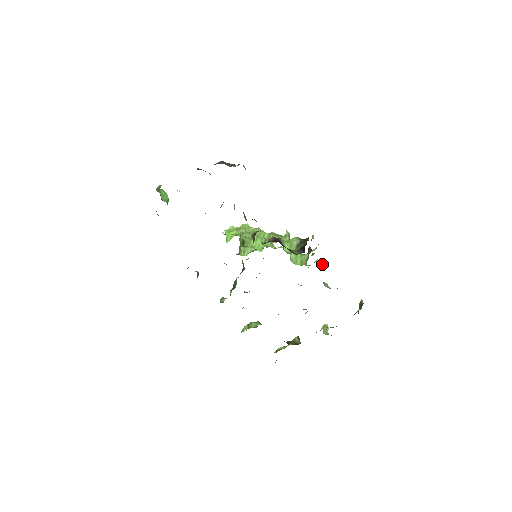
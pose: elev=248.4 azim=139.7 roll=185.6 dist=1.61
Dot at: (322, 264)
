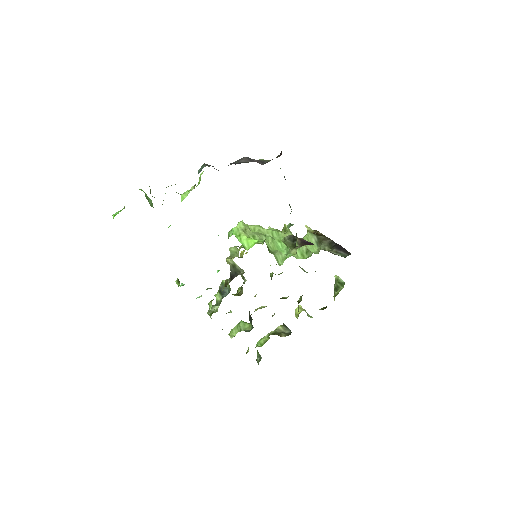
Dot at: occluded
